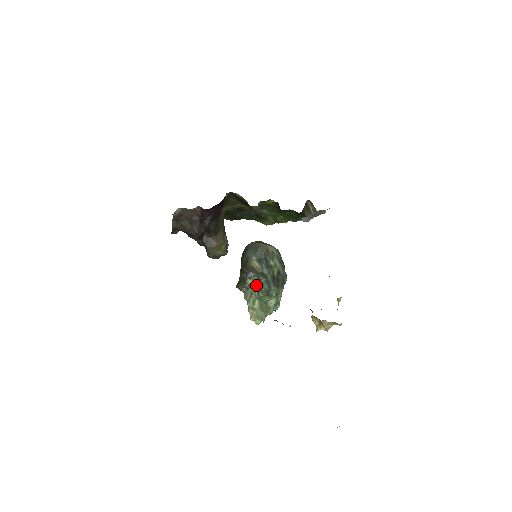
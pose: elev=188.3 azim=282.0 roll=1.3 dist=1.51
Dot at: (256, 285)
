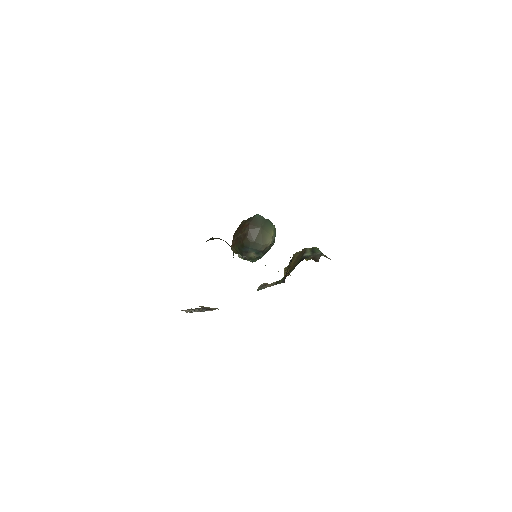
Dot at: occluded
